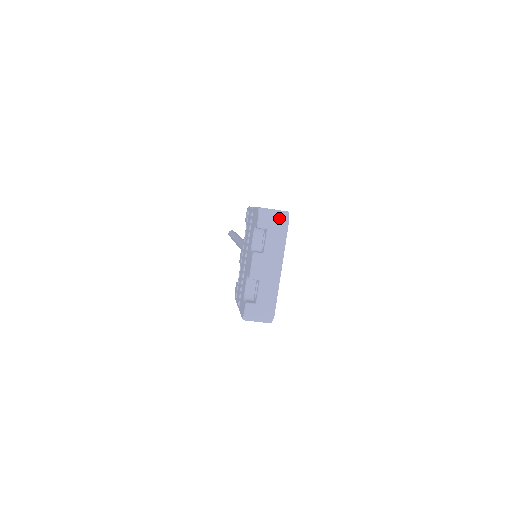
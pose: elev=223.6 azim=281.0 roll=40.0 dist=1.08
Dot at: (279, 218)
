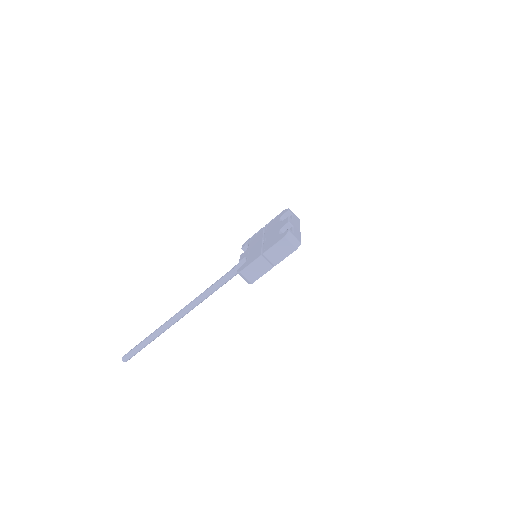
Dot at: (295, 216)
